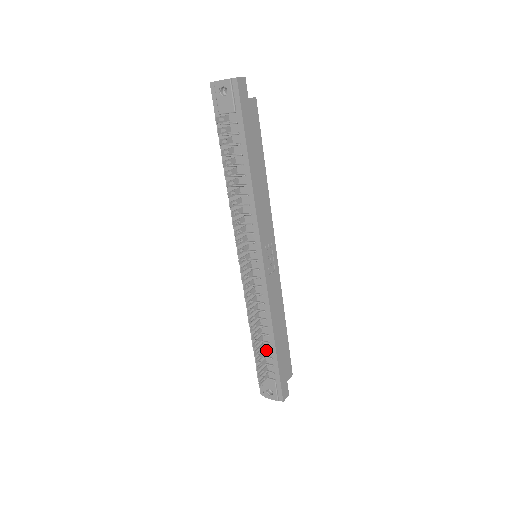
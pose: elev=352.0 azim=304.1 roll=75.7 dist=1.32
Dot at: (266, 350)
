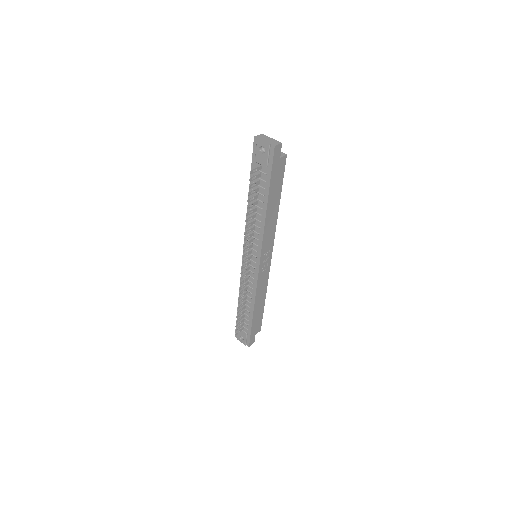
Dot at: (246, 315)
